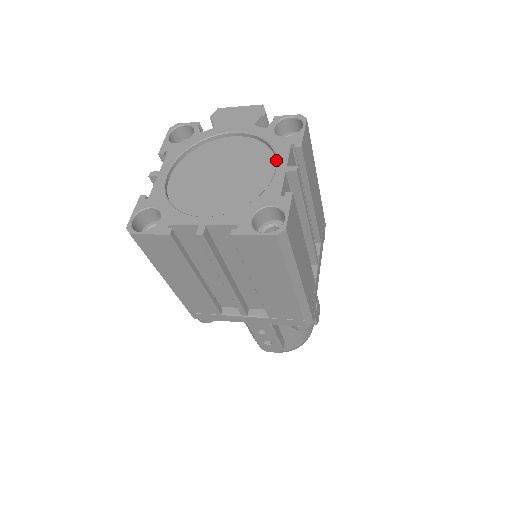
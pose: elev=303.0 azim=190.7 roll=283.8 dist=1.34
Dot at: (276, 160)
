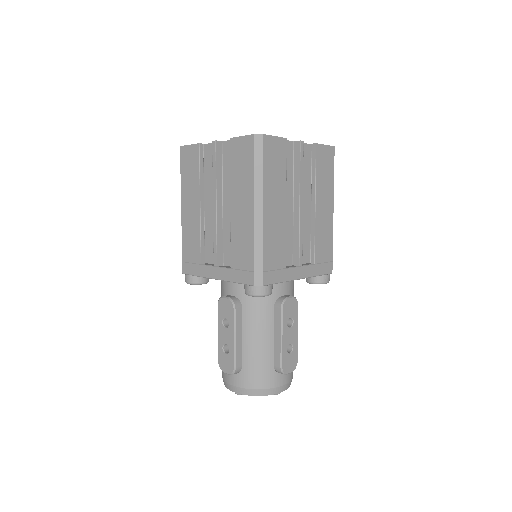
Dot at: occluded
